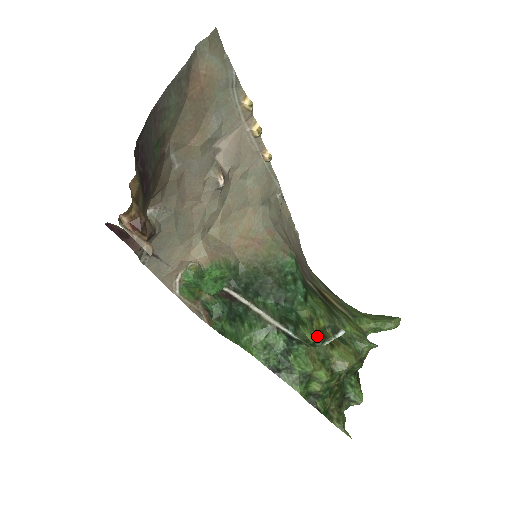
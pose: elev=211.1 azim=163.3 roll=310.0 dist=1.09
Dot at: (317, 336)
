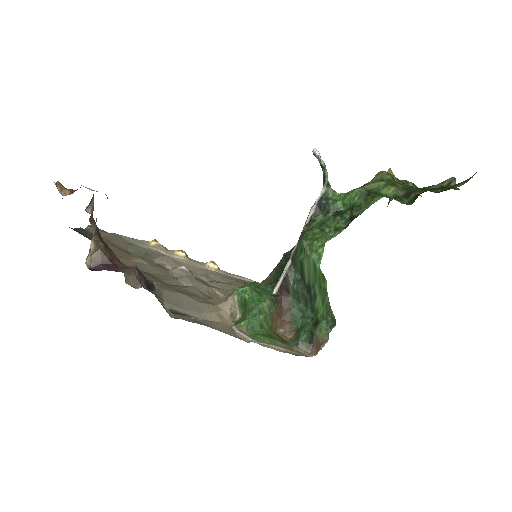
Dot at: occluded
